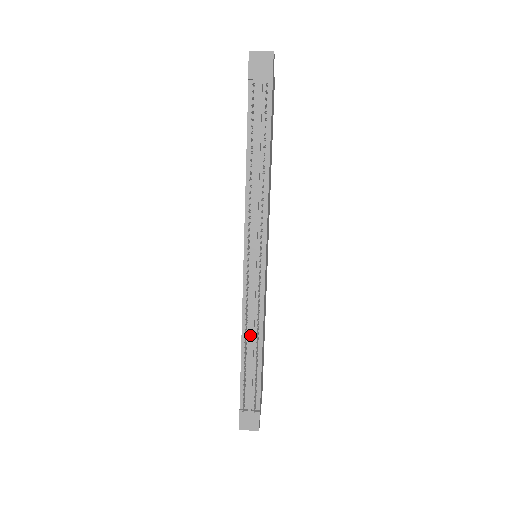
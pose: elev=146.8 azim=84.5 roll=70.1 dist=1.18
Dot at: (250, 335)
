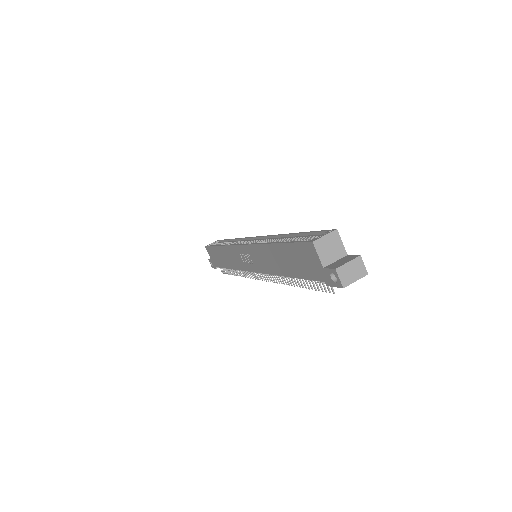
Dot at: occluded
